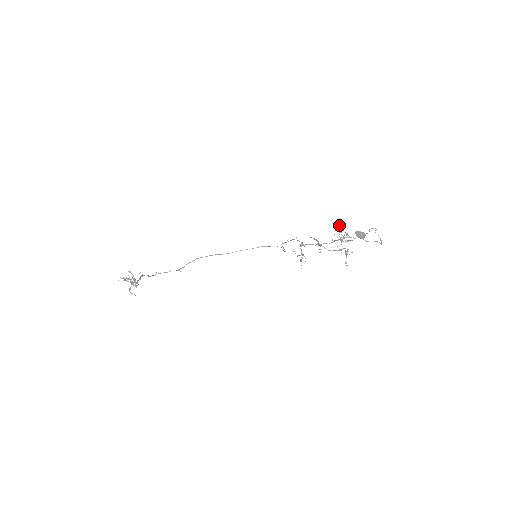
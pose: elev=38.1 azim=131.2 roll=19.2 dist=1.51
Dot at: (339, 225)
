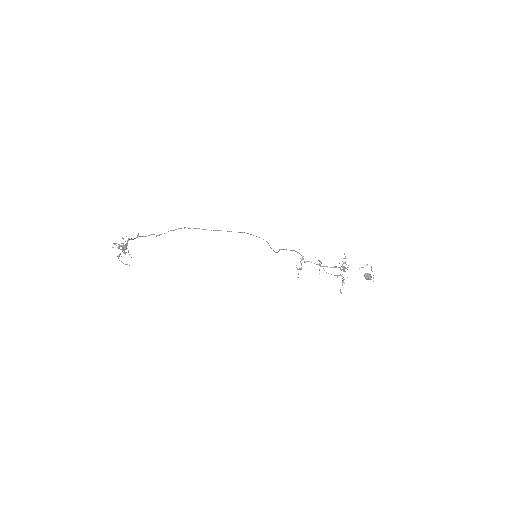
Dot at: occluded
